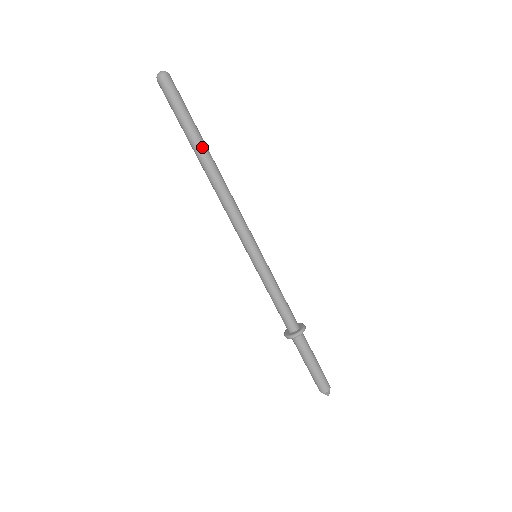
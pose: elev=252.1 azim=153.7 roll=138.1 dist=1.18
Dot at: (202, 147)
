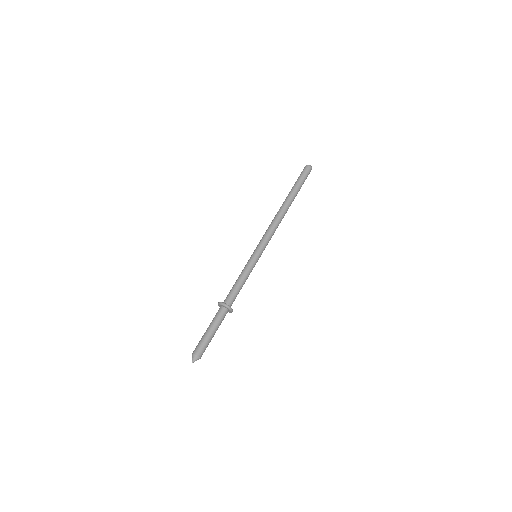
Dot at: (289, 196)
